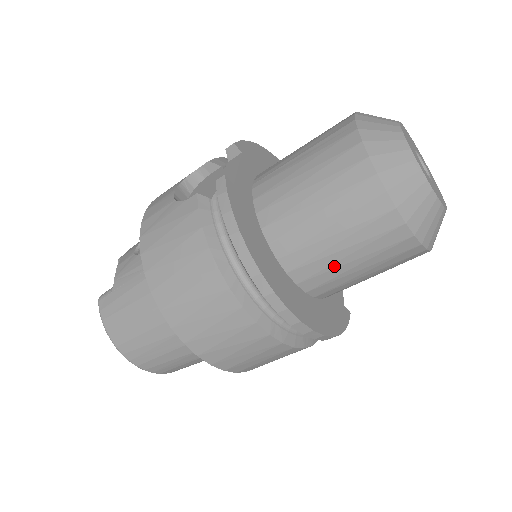
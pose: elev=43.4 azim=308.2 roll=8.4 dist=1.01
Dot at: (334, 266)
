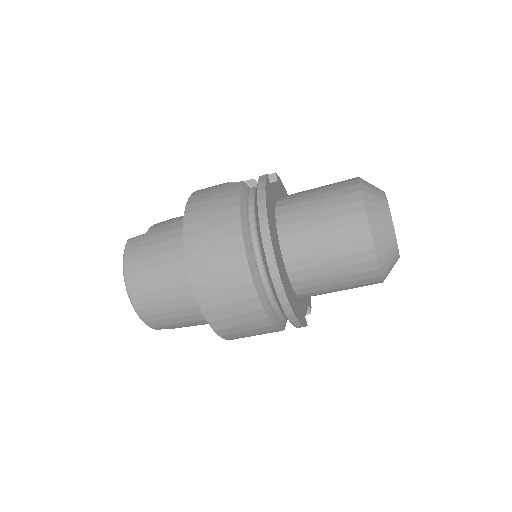
Dot at: (315, 255)
